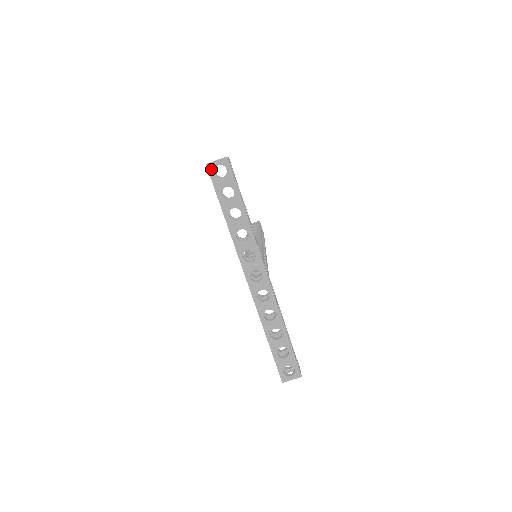
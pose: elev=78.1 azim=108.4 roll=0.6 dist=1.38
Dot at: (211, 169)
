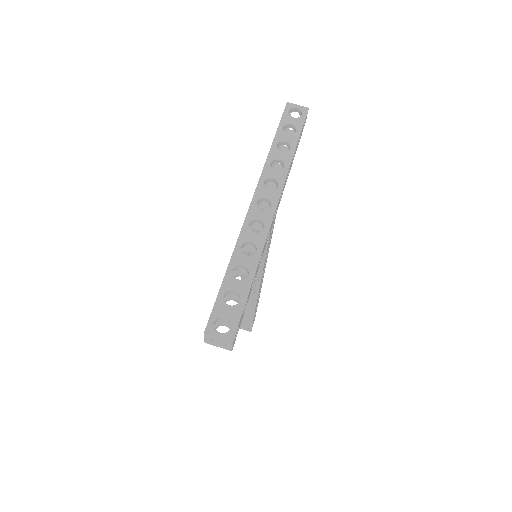
Dot at: (289, 107)
